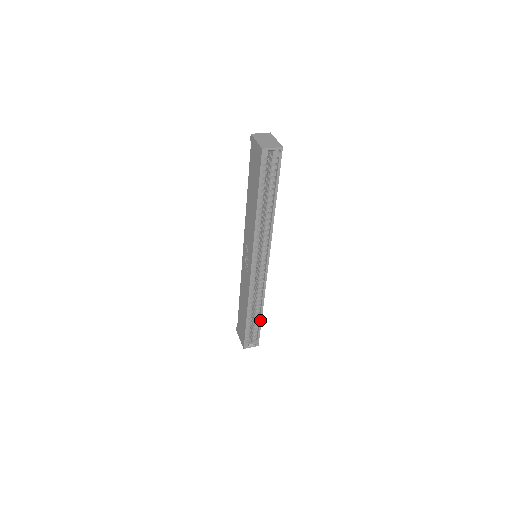
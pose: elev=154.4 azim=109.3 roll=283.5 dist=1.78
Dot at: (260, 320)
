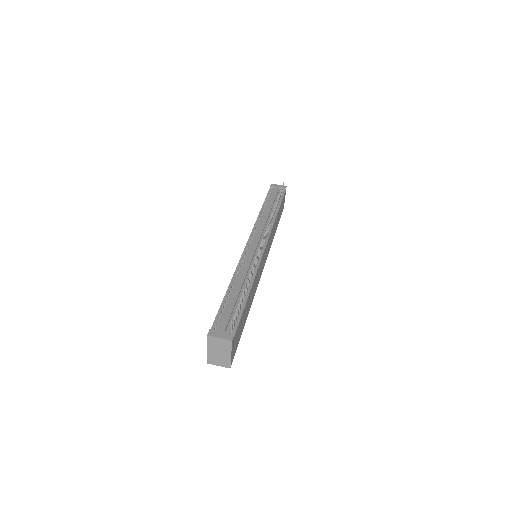
Dot at: occluded
